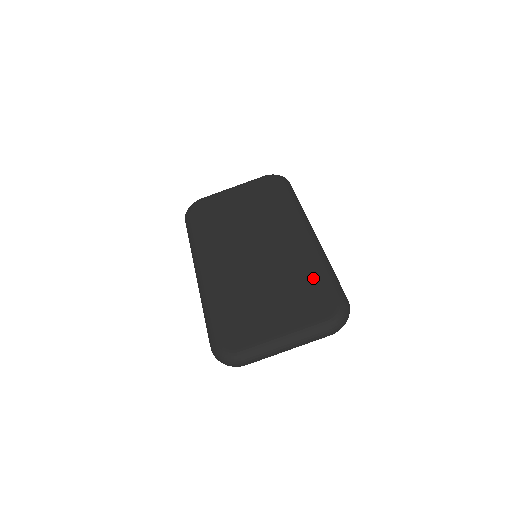
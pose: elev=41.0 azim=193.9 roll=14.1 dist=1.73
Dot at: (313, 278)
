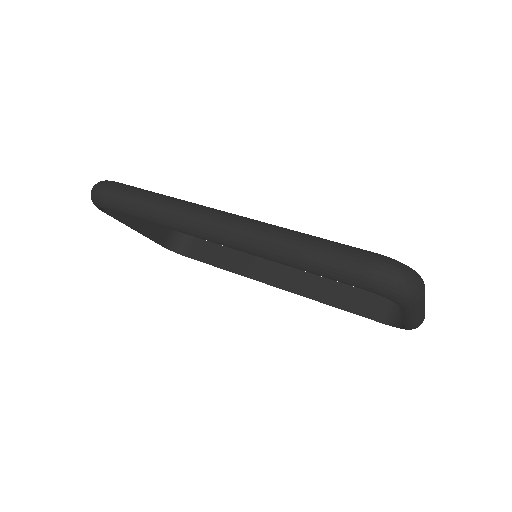
Dot at: occluded
